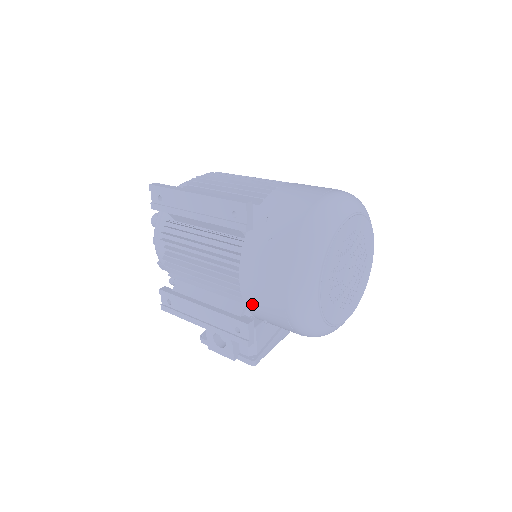
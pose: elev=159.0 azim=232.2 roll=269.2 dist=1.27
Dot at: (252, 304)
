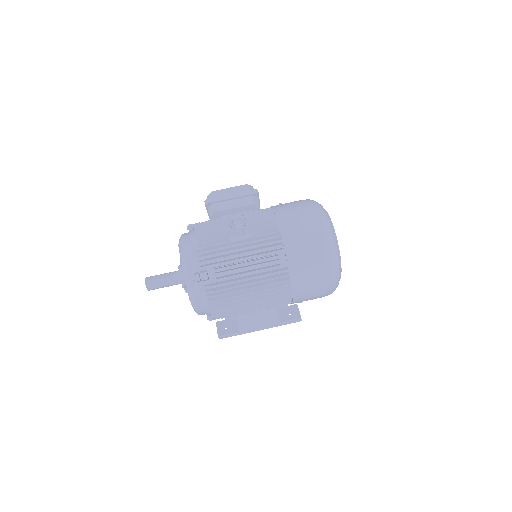
Dot at: occluded
